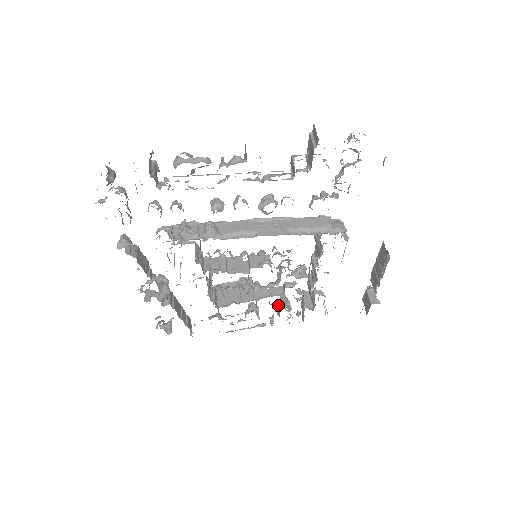
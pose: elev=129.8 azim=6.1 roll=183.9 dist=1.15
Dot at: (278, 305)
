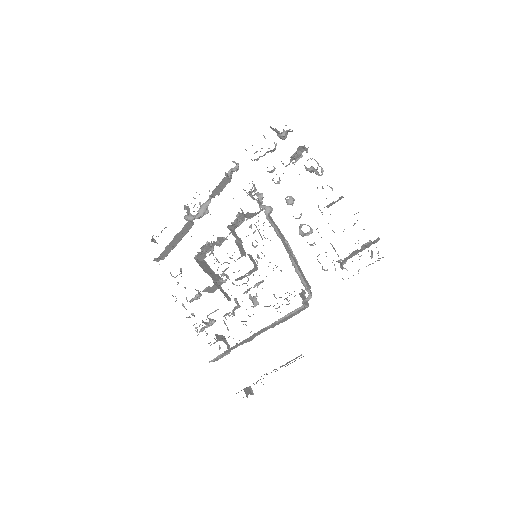
Dot at: (202, 322)
